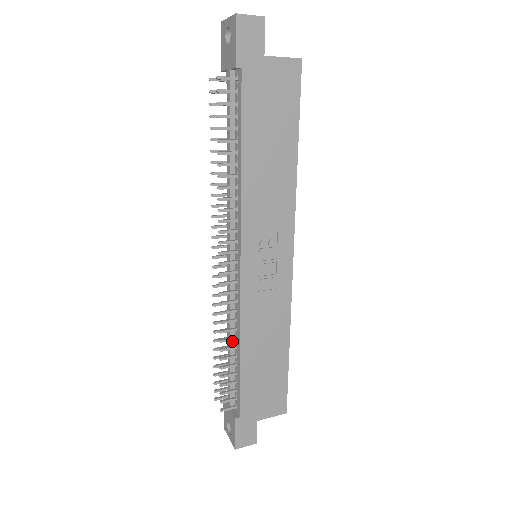
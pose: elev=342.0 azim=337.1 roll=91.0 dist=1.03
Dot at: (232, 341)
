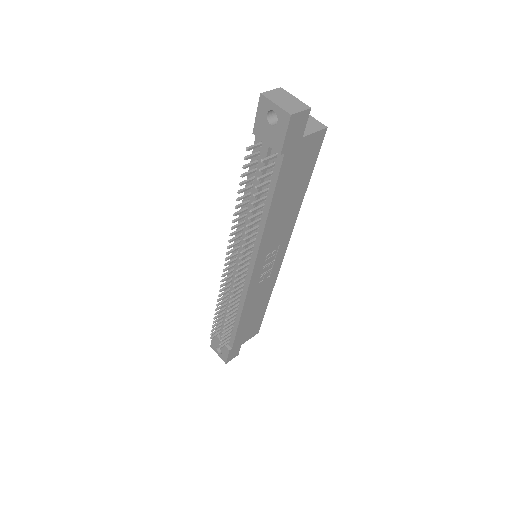
Dot at: occluded
